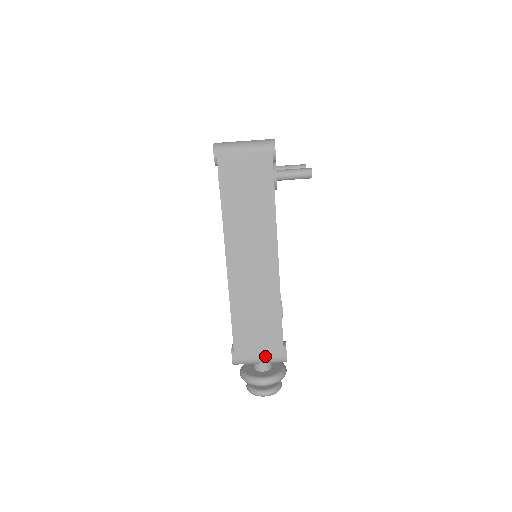
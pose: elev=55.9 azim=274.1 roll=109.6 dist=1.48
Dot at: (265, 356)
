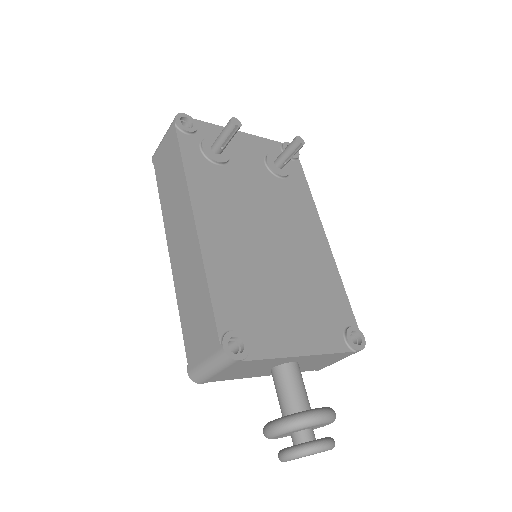
Dot at: (207, 355)
